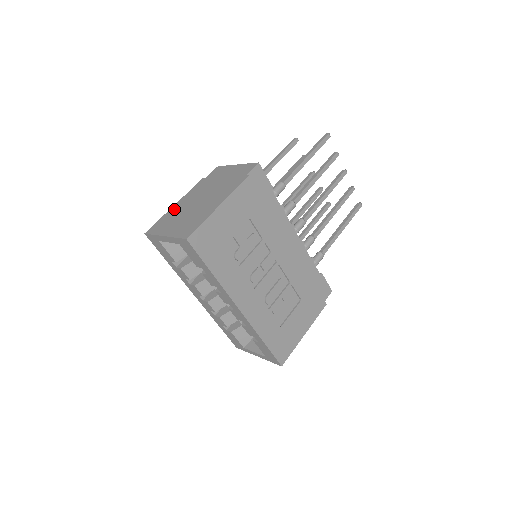
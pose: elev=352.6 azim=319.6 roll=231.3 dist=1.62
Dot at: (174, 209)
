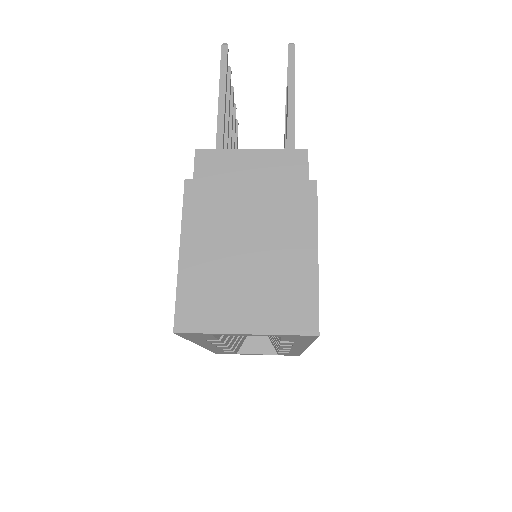
Dot at: (194, 265)
